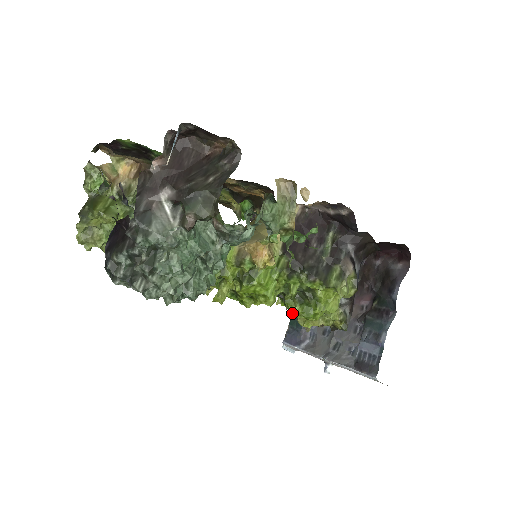
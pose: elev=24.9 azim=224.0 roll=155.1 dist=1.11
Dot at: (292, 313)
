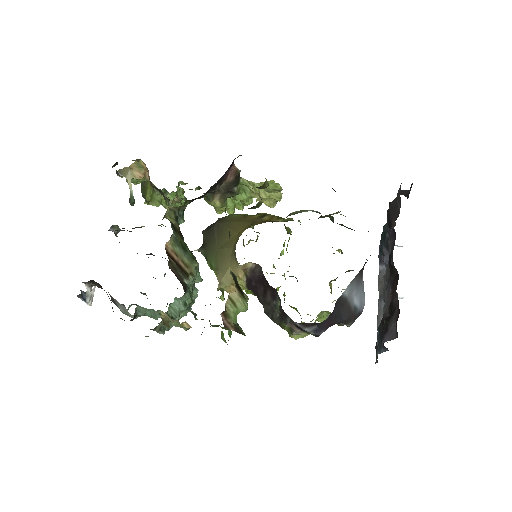
Dot at: occluded
